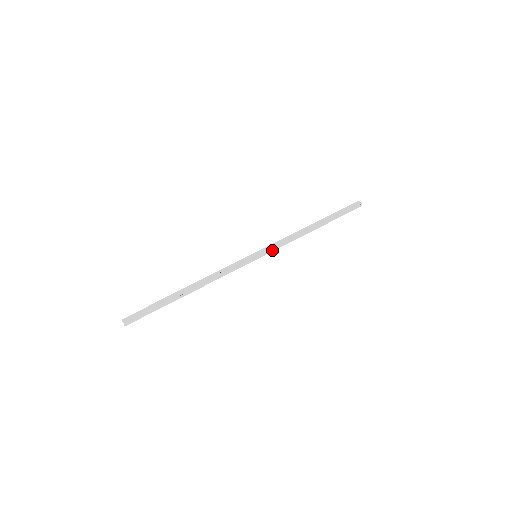
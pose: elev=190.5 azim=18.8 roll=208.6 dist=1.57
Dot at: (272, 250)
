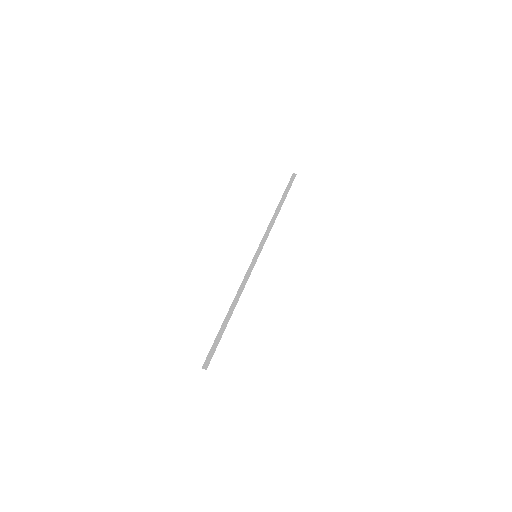
Dot at: occluded
